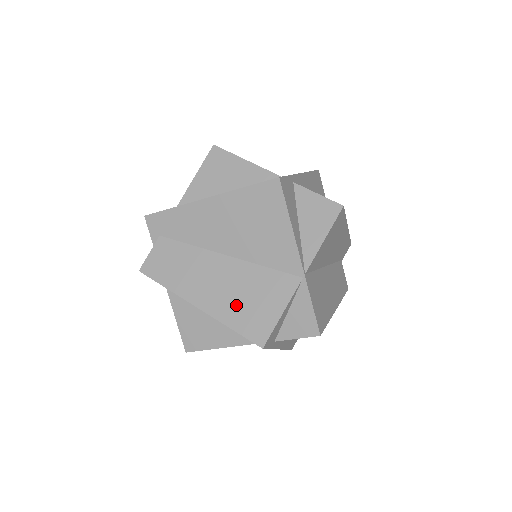
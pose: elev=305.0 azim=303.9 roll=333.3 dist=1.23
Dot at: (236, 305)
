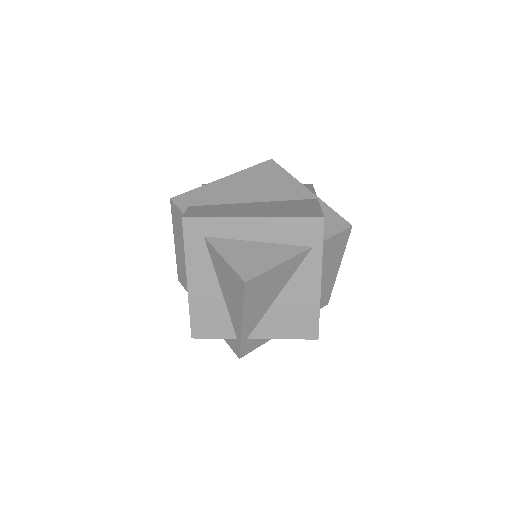
Dot at: (283, 211)
